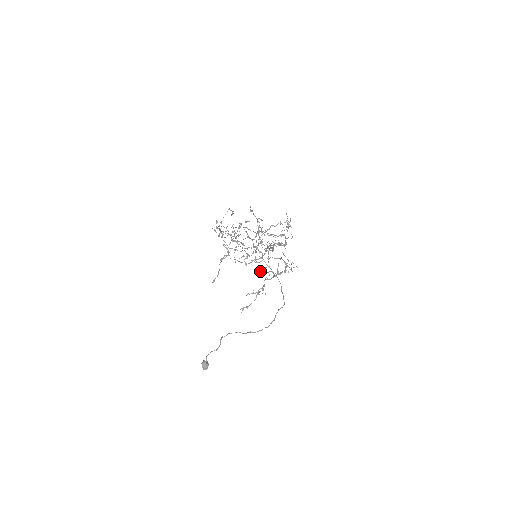
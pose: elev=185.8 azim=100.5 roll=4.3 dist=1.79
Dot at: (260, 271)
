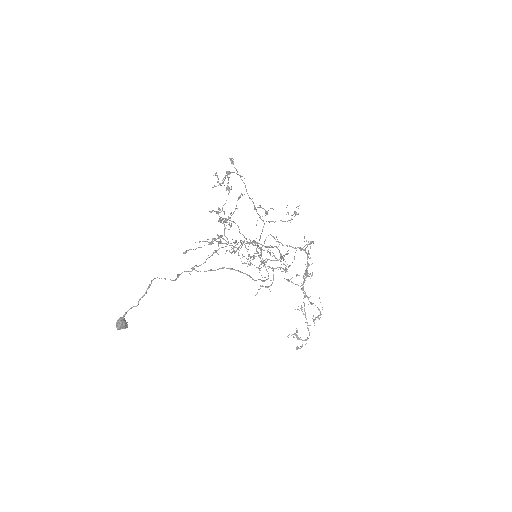
Dot at: (220, 217)
